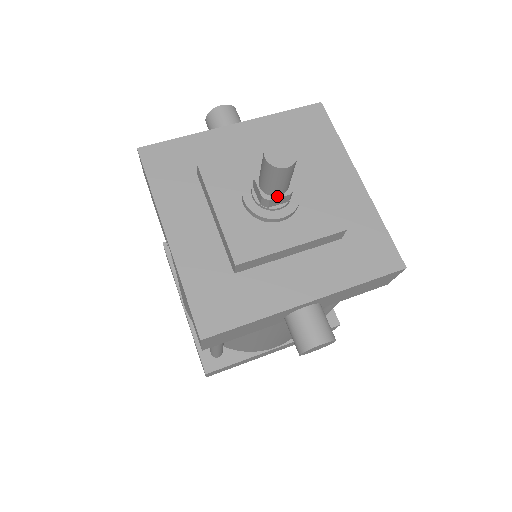
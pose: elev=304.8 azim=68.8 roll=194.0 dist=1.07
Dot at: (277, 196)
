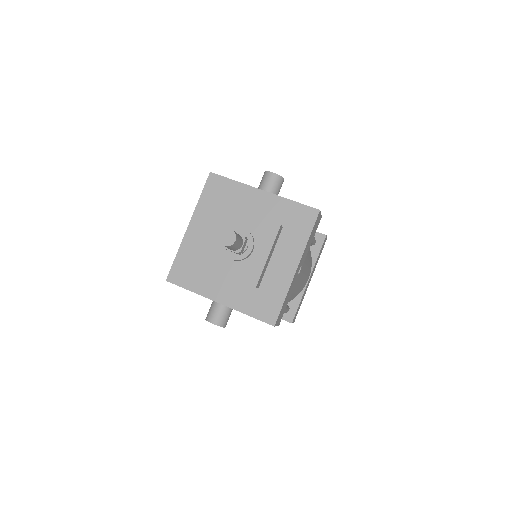
Dot at: (230, 249)
